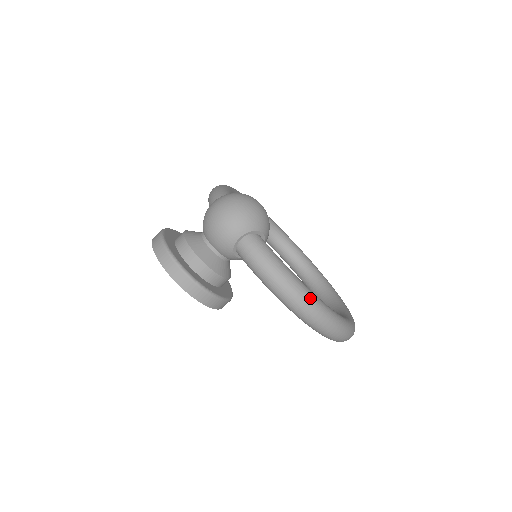
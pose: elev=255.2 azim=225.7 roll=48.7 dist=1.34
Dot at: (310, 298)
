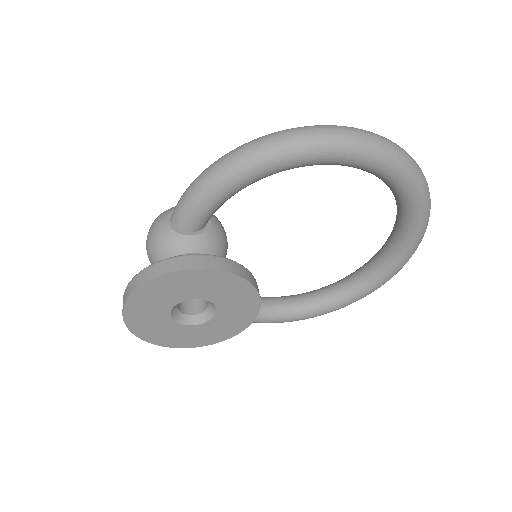
Dot at: occluded
